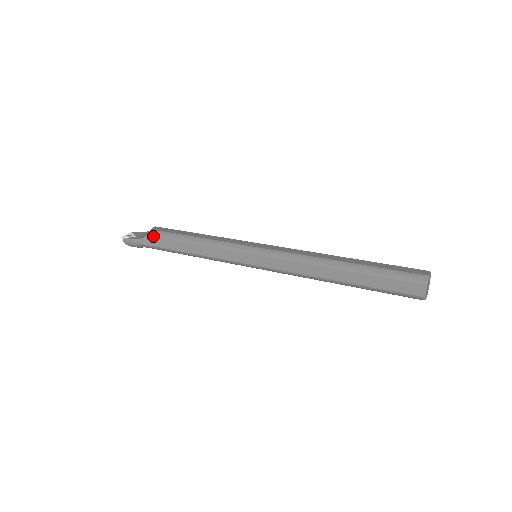
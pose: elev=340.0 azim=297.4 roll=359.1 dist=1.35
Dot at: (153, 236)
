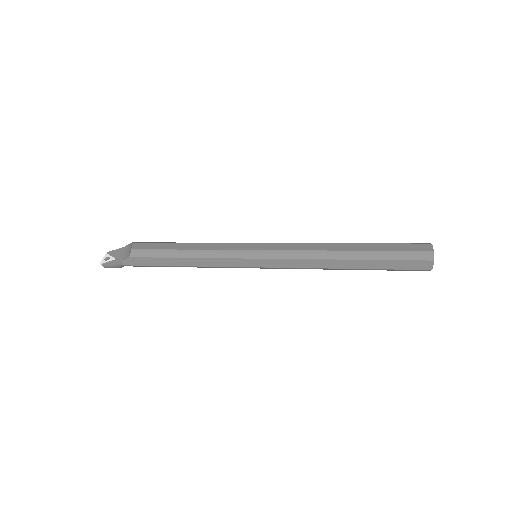
Dot at: (137, 257)
